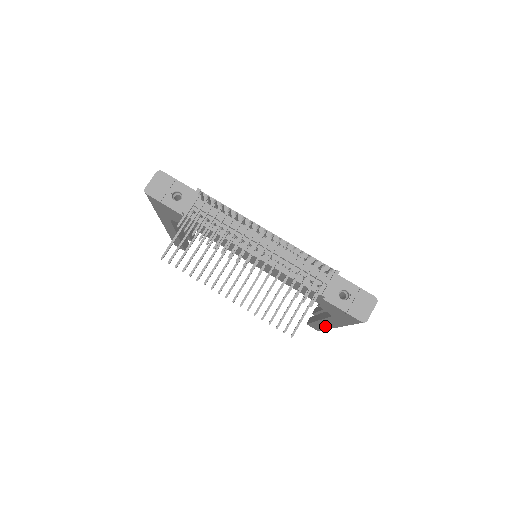
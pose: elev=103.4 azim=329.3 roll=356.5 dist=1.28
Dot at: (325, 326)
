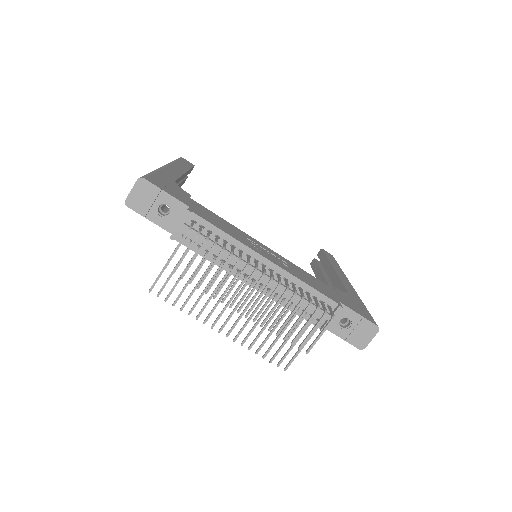
Dot at: occluded
